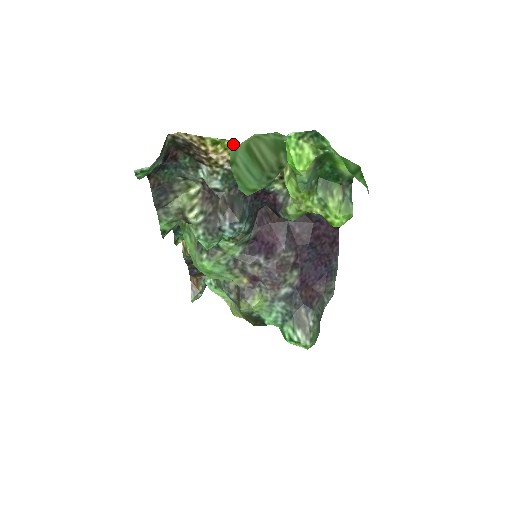
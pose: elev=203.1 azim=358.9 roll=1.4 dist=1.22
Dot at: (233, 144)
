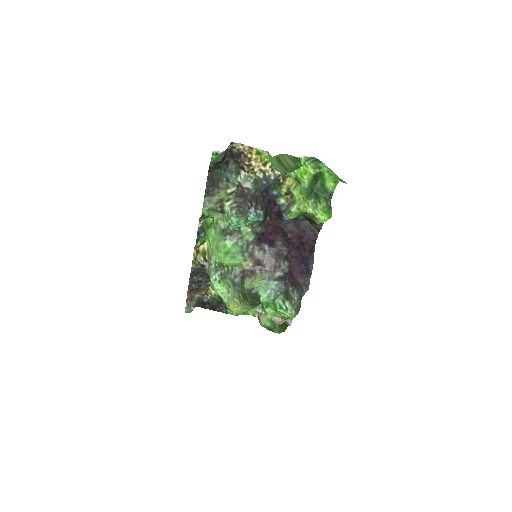
Dot at: (269, 154)
